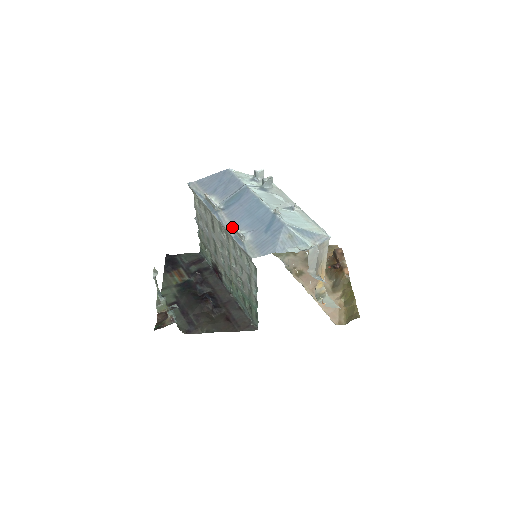
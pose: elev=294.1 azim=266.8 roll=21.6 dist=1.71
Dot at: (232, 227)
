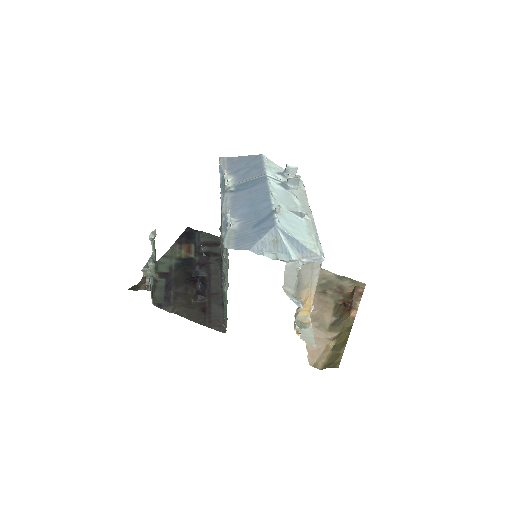
Dot at: (228, 211)
